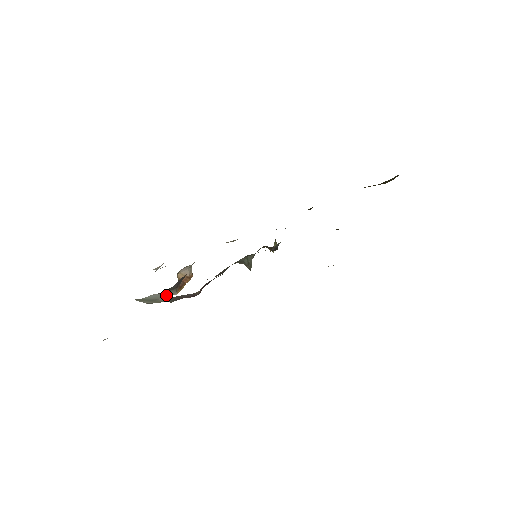
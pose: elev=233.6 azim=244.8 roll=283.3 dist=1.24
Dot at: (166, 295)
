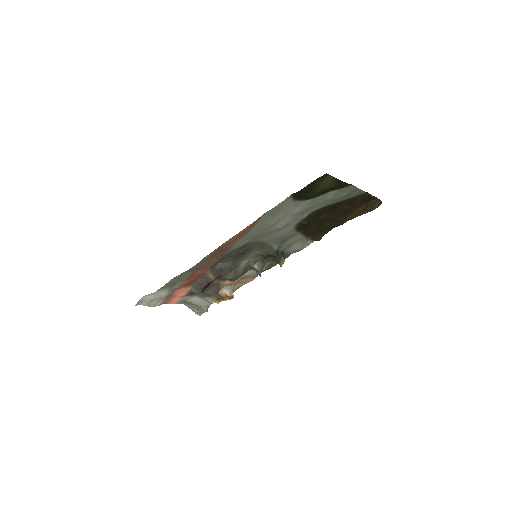
Dot at: (206, 302)
